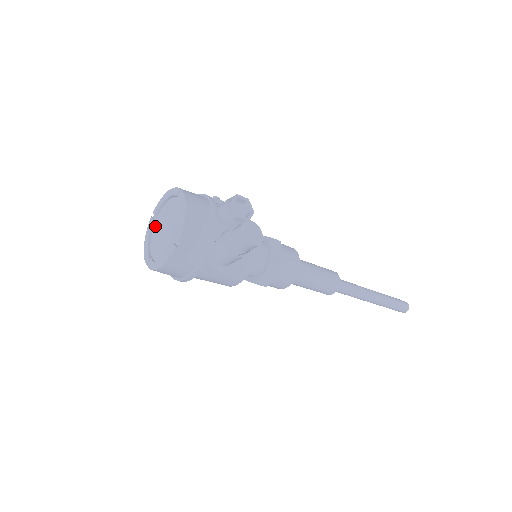
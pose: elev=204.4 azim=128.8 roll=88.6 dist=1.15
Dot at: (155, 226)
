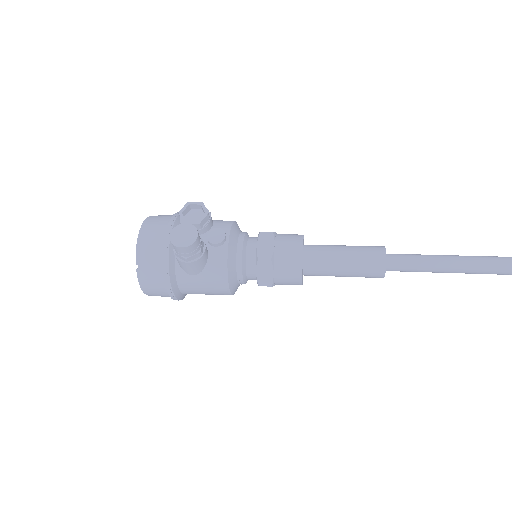
Dot at: occluded
